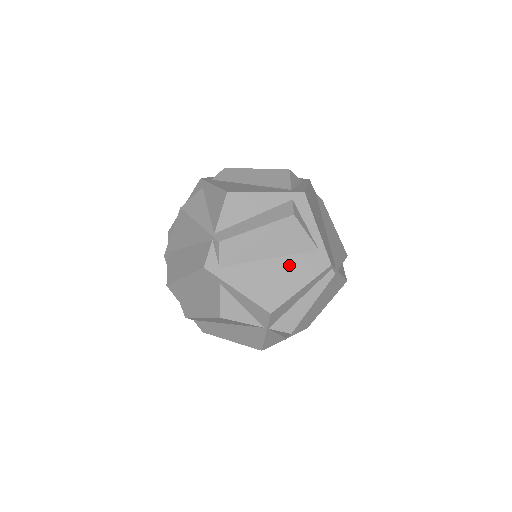
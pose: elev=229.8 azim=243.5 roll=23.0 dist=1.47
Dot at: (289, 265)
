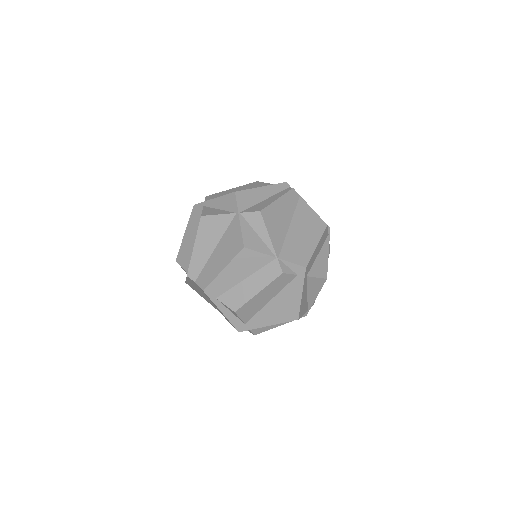
Dot at: occluded
